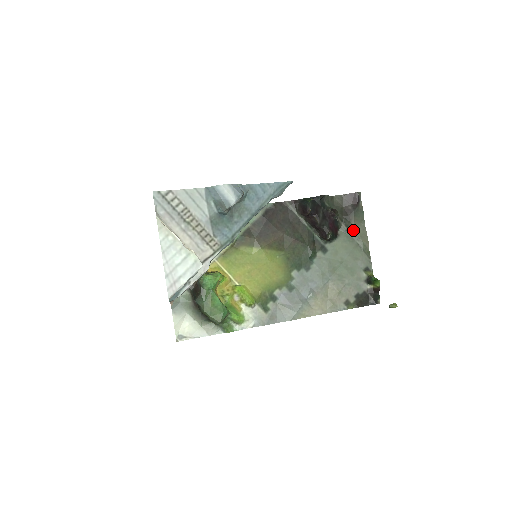
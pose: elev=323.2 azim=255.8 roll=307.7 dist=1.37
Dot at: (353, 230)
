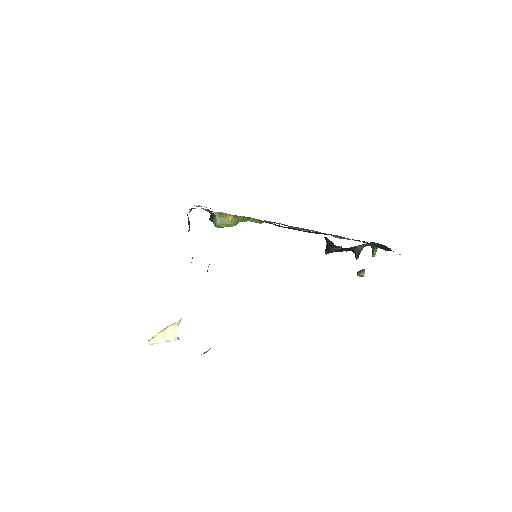
Dot at: occluded
